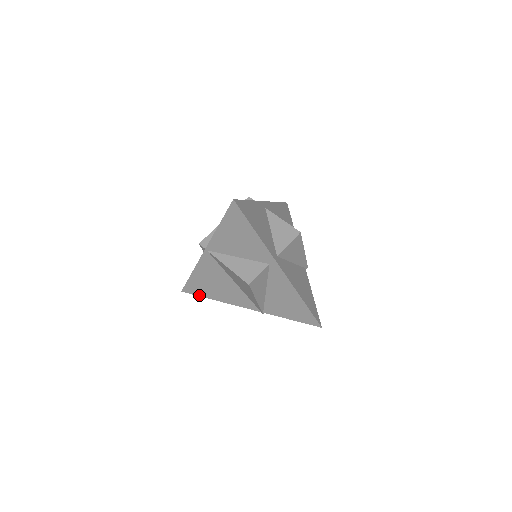
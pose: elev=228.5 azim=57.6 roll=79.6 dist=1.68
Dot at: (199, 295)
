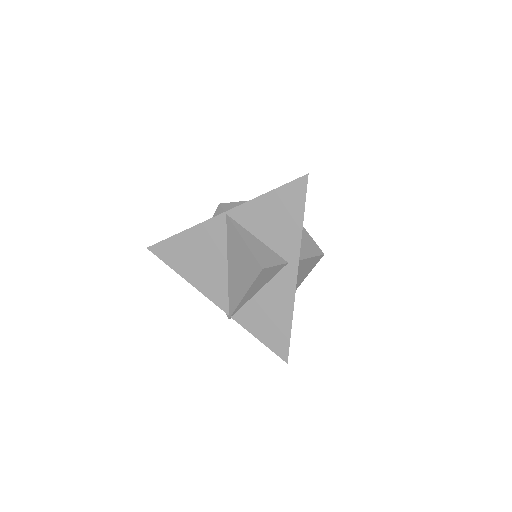
Dot at: (167, 262)
